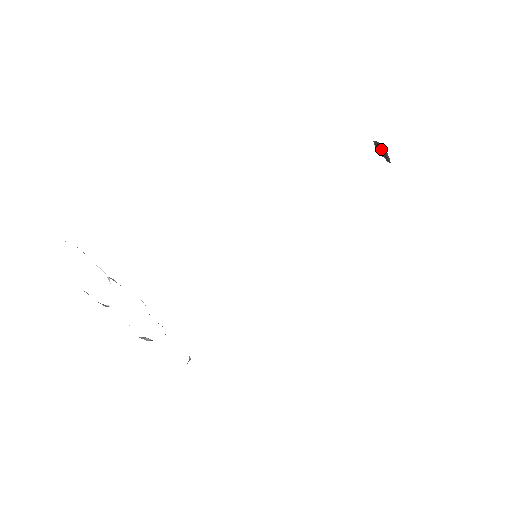
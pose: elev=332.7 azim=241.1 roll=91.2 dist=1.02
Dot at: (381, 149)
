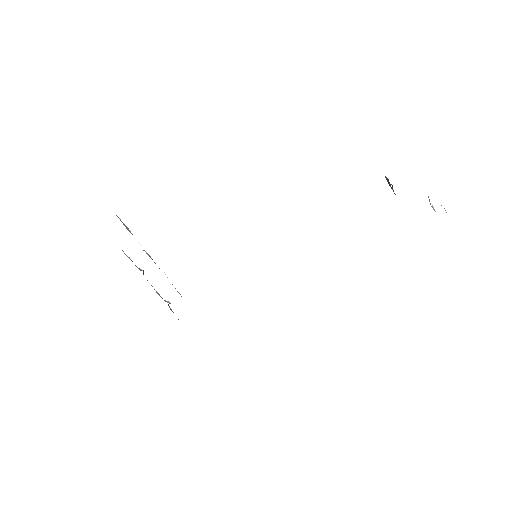
Dot at: occluded
